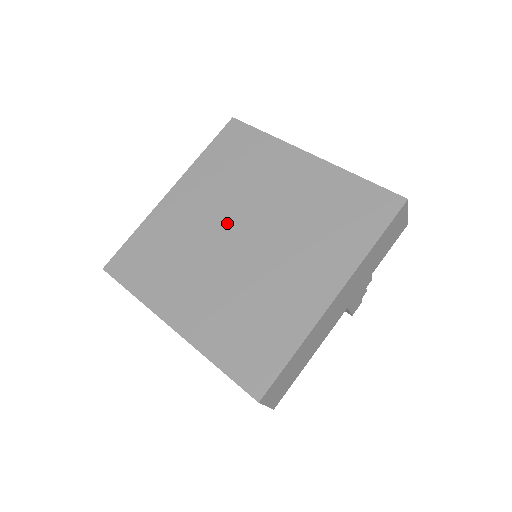
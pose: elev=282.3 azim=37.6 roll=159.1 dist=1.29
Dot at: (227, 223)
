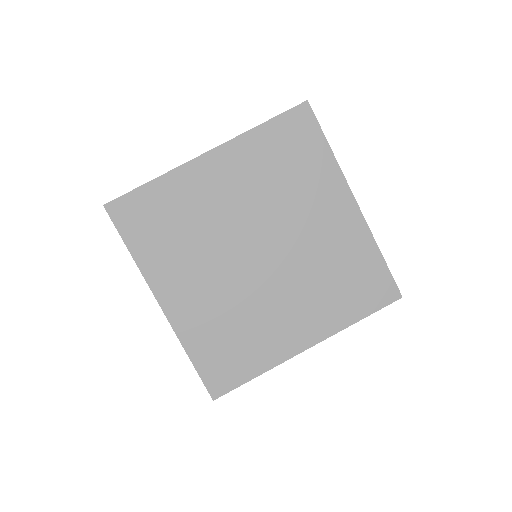
Dot at: (250, 230)
